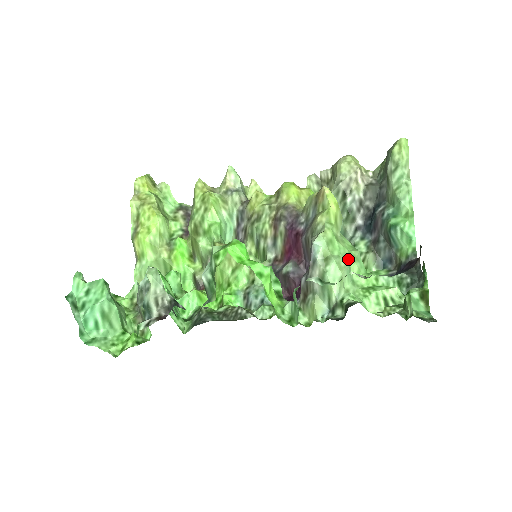
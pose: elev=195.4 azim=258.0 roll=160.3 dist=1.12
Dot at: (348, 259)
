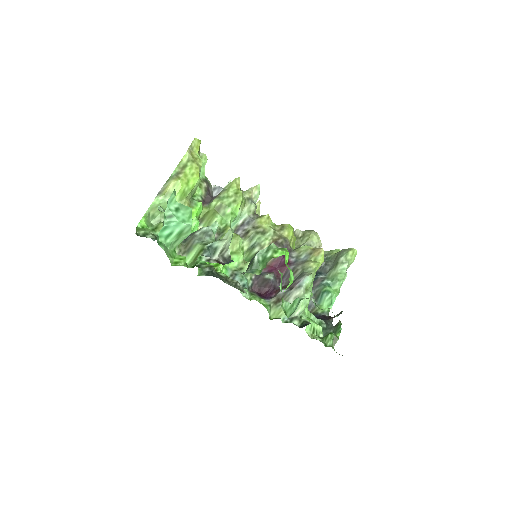
Dot at: occluded
